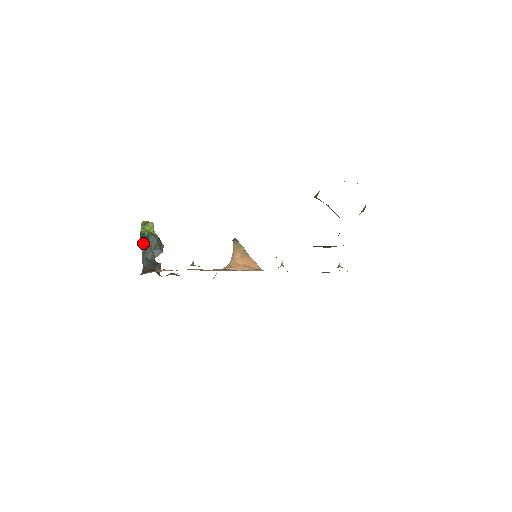
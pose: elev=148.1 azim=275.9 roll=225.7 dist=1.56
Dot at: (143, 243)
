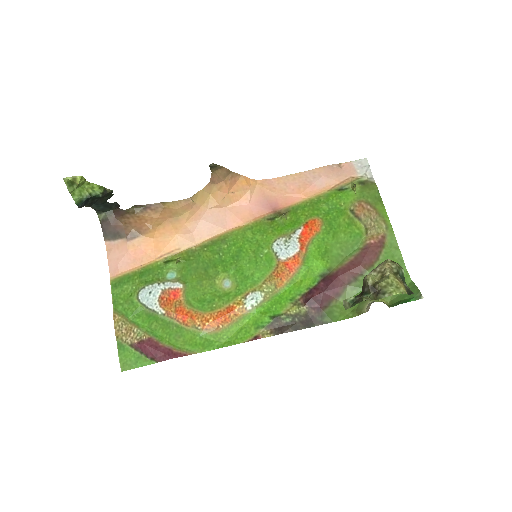
Dot at: (85, 205)
